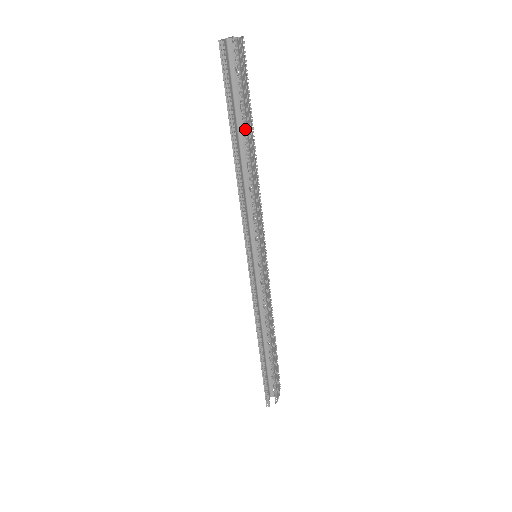
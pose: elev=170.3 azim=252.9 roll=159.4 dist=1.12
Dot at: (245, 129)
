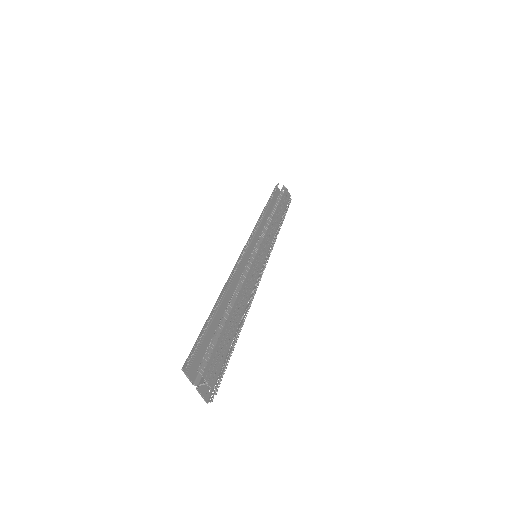
Dot at: occluded
